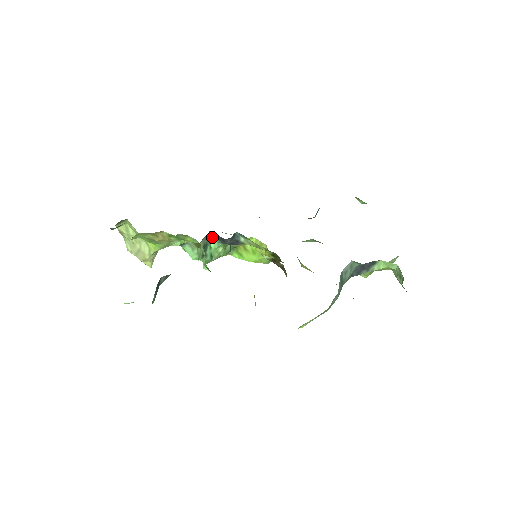
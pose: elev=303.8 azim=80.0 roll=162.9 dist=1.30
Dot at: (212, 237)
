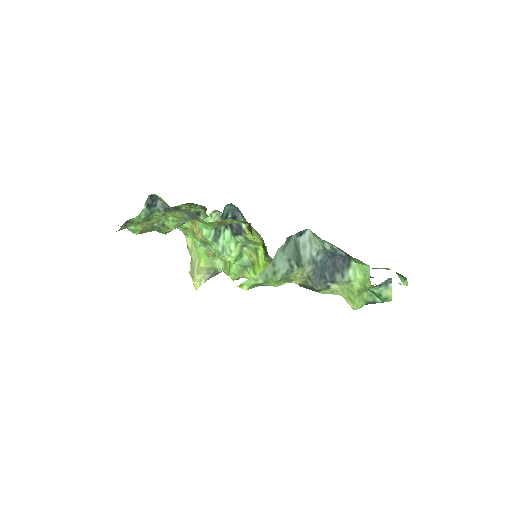
Dot at: (226, 225)
